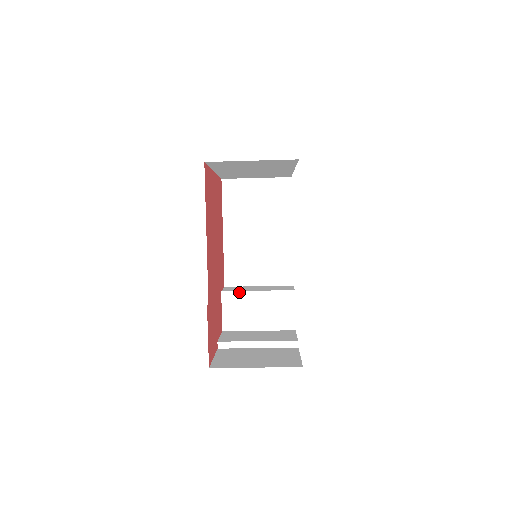
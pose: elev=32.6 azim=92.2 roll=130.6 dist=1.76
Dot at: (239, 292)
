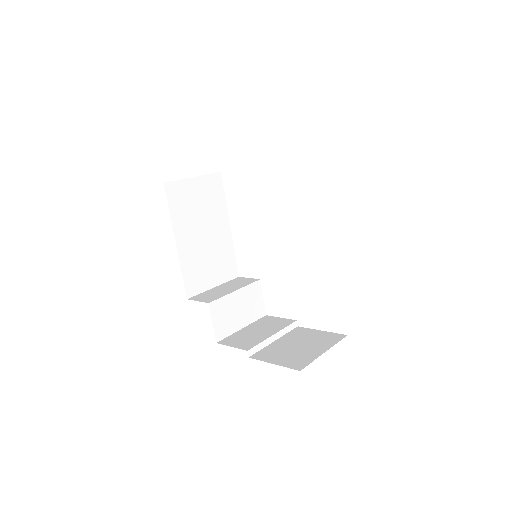
Dot at: (222, 298)
